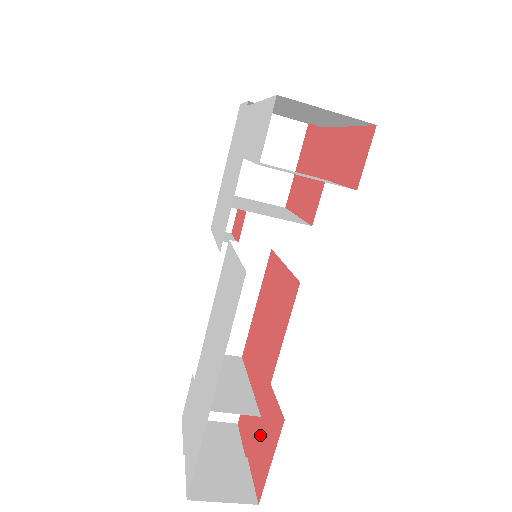
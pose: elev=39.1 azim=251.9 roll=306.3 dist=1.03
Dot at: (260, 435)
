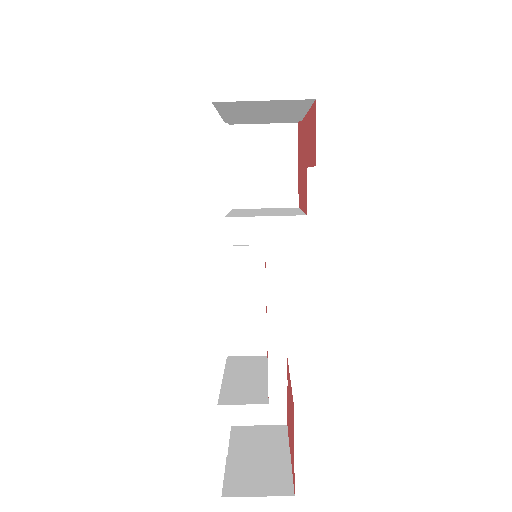
Dot at: (291, 428)
